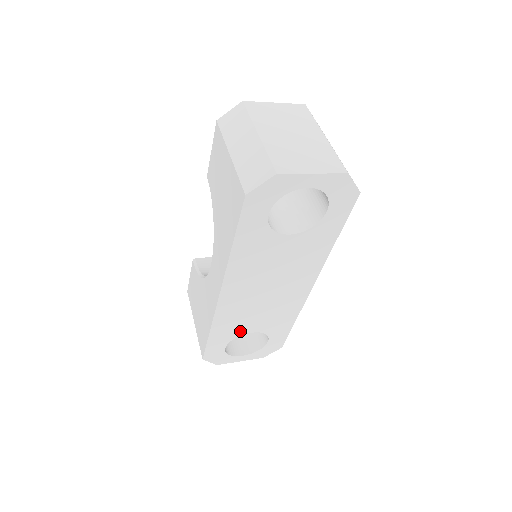
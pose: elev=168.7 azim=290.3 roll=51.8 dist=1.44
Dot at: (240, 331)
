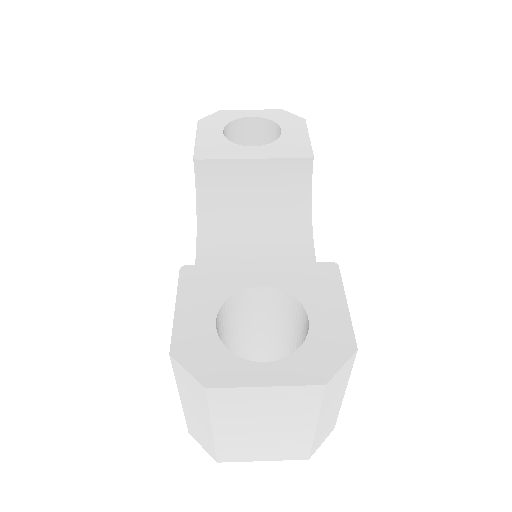
Dot at: occluded
